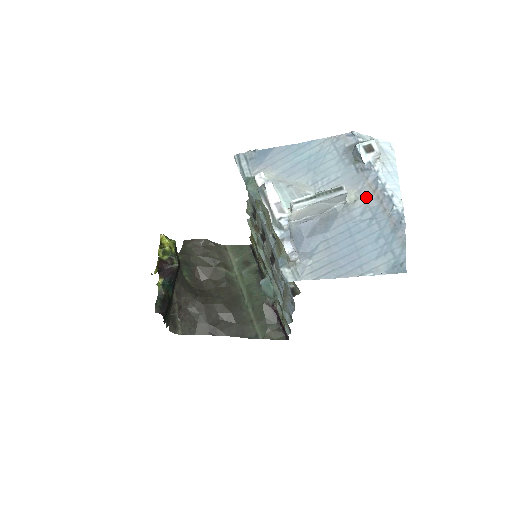
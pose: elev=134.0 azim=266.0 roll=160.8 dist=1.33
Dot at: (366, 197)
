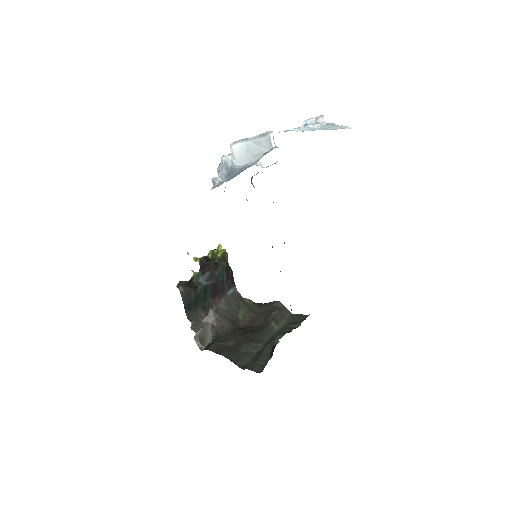
Dot at: occluded
